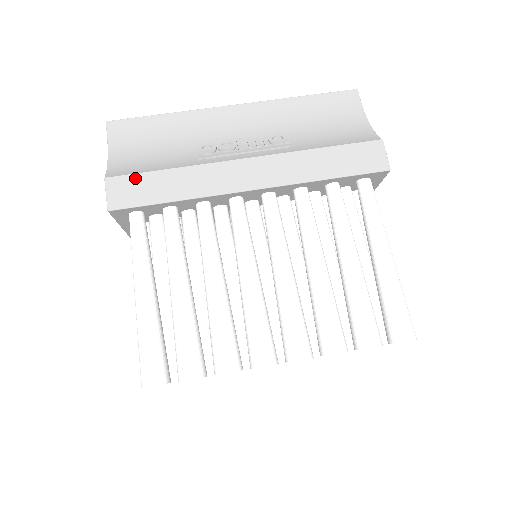
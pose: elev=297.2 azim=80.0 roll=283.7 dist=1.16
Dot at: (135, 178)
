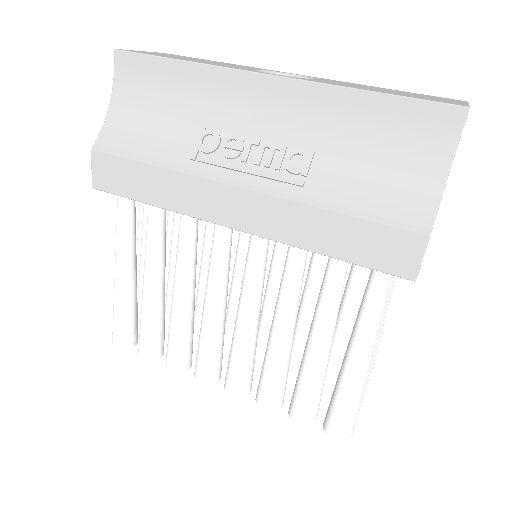
Dot at: (118, 162)
